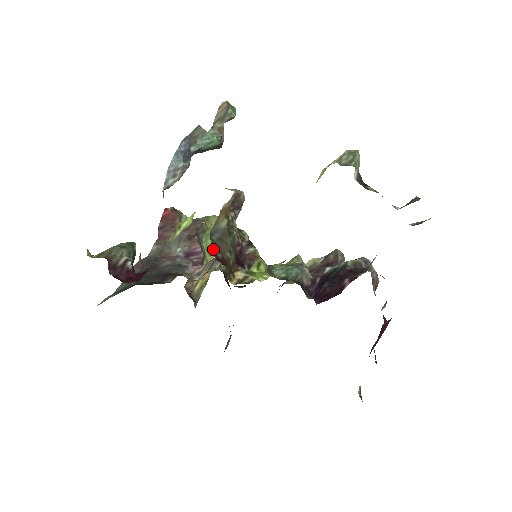
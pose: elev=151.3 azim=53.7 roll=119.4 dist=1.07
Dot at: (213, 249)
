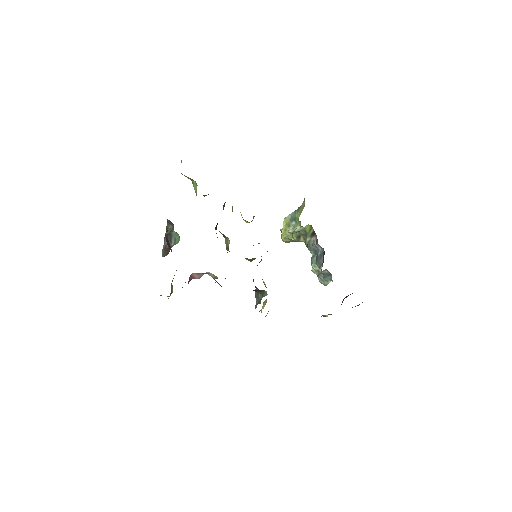
Dot at: occluded
